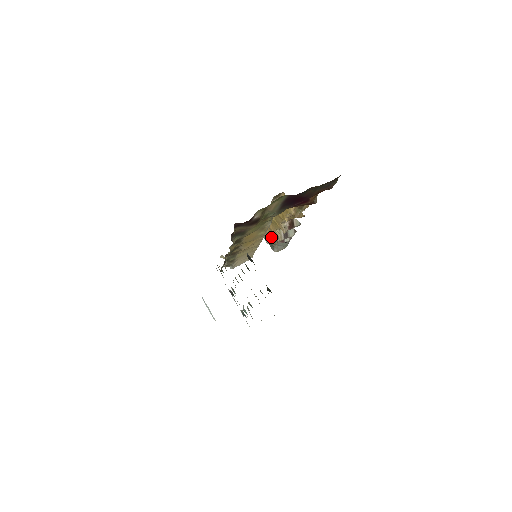
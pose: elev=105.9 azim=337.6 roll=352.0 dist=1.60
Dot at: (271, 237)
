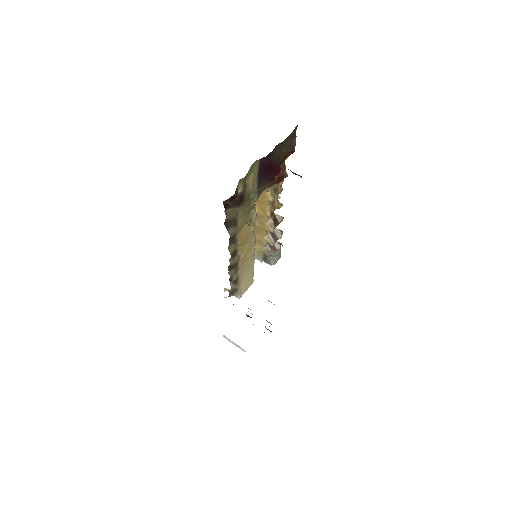
Dot at: (262, 250)
